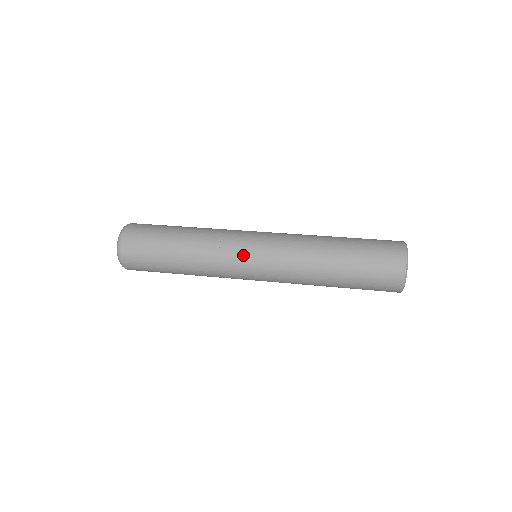
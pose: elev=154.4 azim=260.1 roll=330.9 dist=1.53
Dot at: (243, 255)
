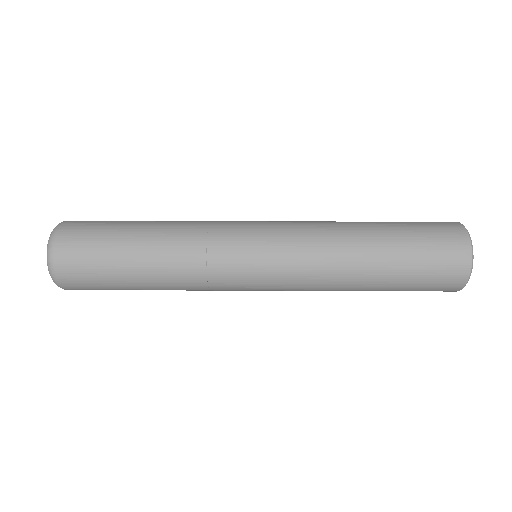
Dot at: (243, 249)
